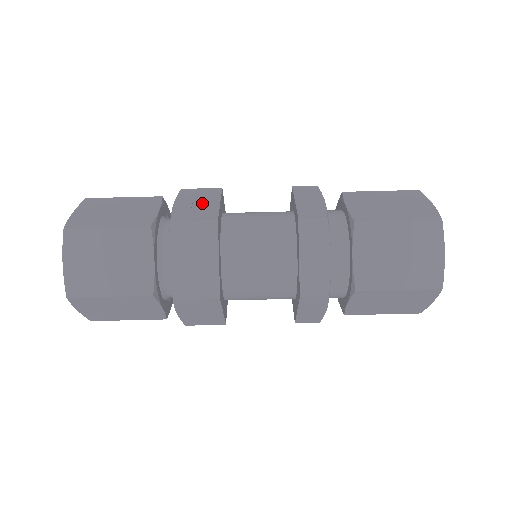
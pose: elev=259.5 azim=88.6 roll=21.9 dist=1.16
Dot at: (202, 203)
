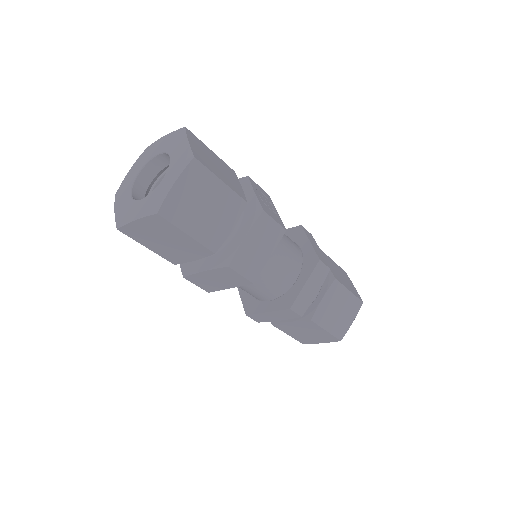
Dot at: (269, 204)
